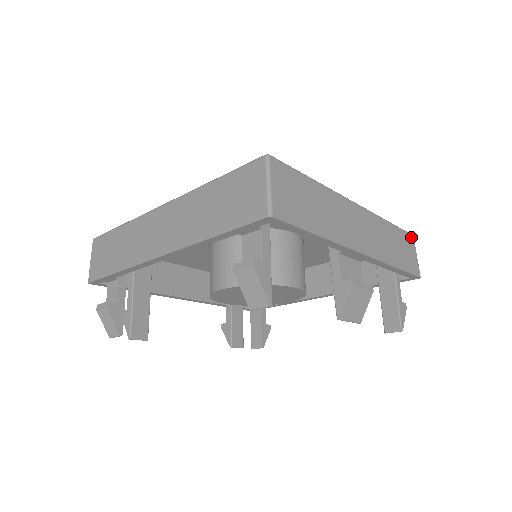
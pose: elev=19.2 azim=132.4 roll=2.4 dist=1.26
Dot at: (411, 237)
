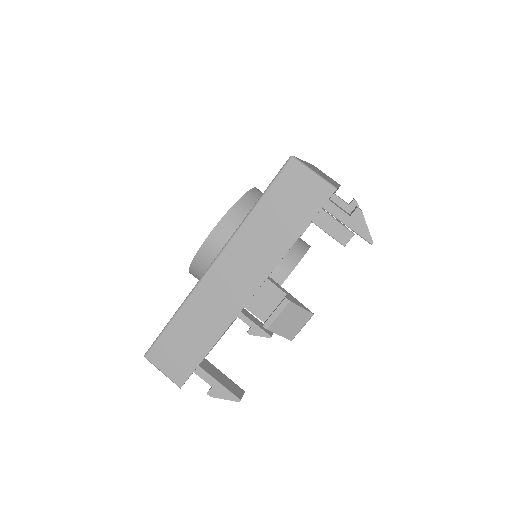
Dot at: (289, 167)
